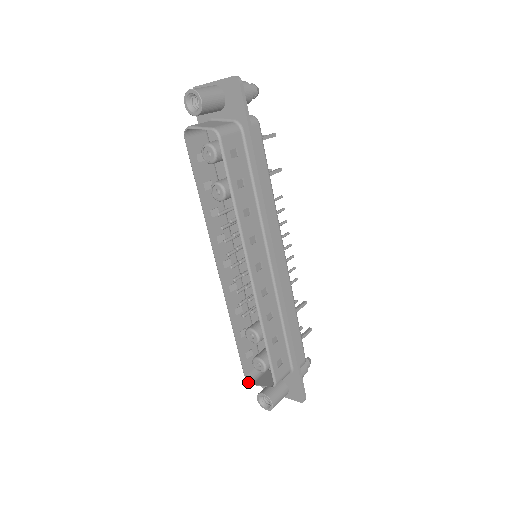
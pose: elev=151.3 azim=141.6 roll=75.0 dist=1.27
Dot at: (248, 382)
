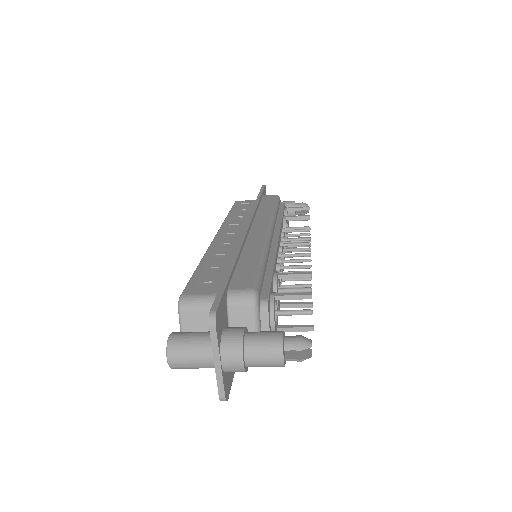
Dot at: occluded
